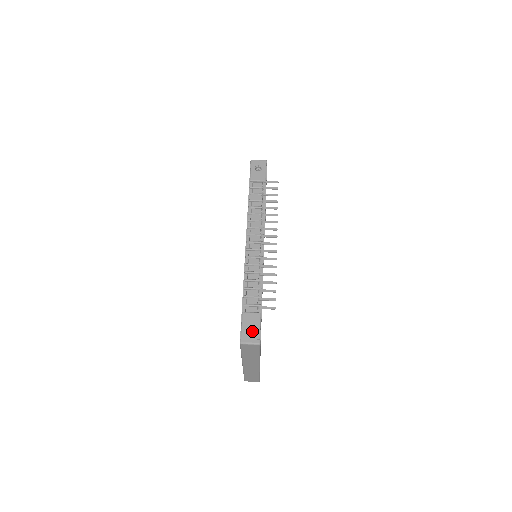
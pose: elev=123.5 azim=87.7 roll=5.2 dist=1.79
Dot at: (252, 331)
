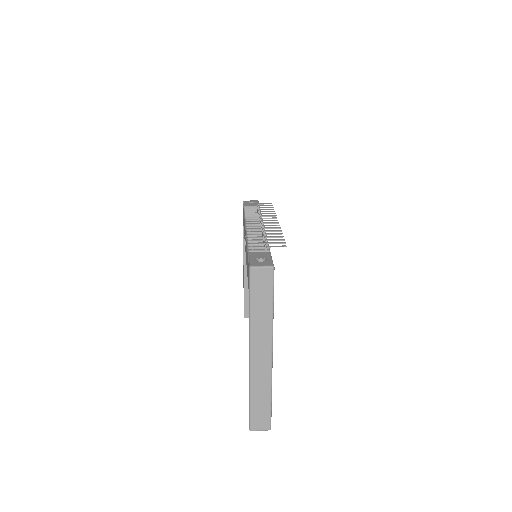
Dot at: occluded
